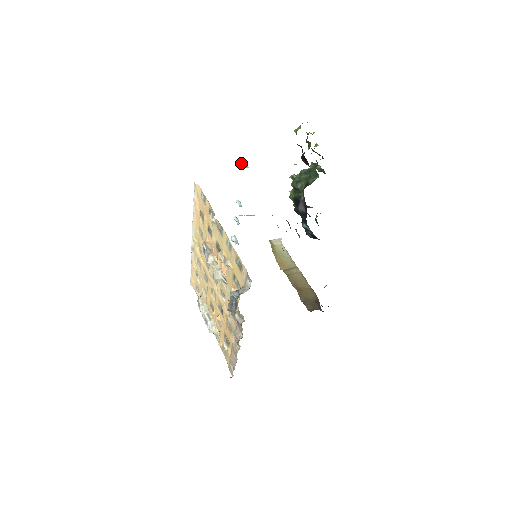
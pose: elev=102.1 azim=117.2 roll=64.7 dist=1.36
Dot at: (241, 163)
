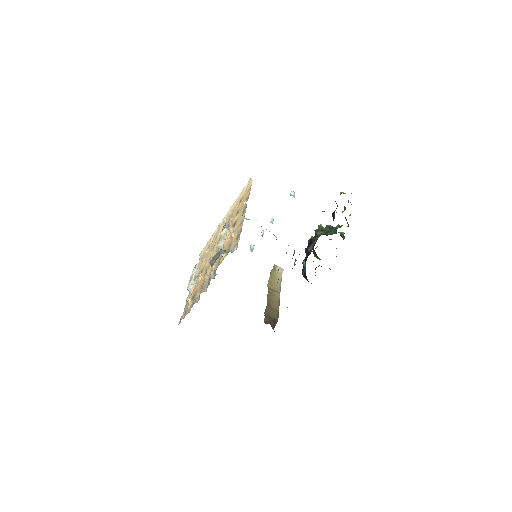
Dot at: (292, 192)
